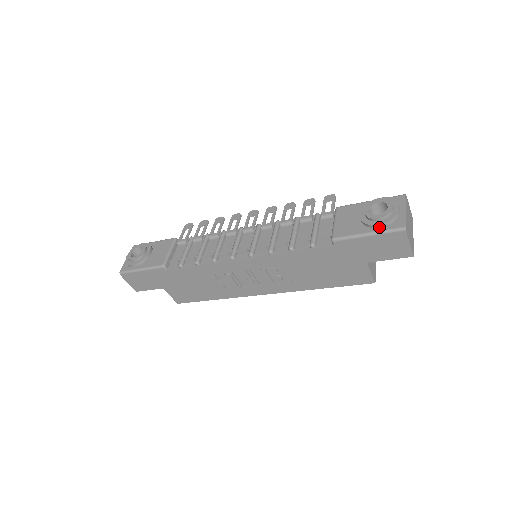
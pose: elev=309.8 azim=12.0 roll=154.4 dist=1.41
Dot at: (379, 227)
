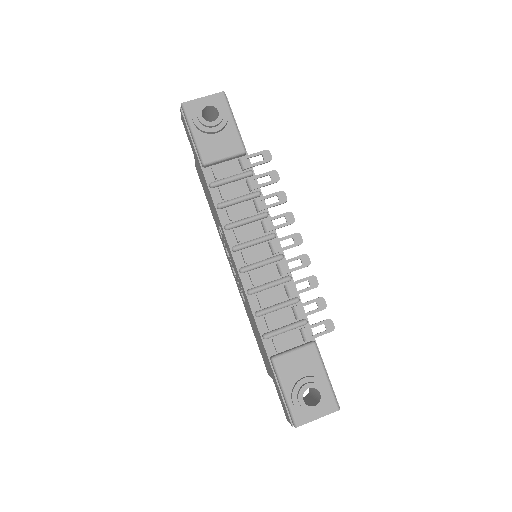
Dot at: (293, 403)
